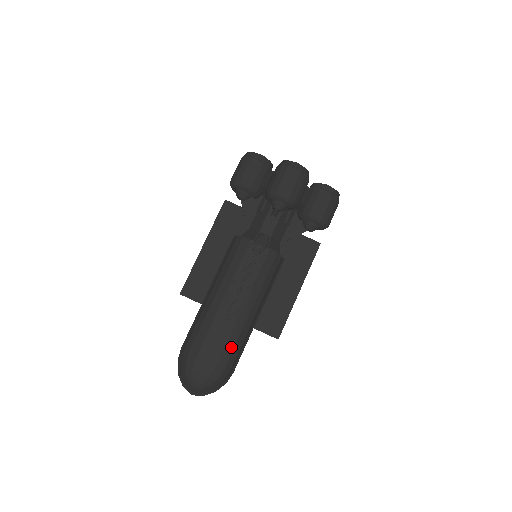
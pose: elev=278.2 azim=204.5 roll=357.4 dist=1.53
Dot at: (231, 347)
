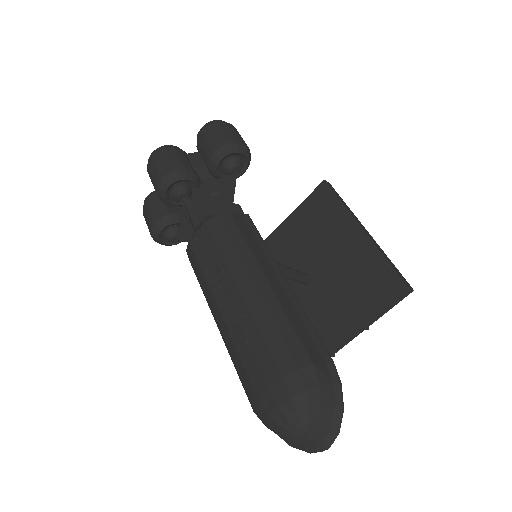
Dot at: (275, 337)
